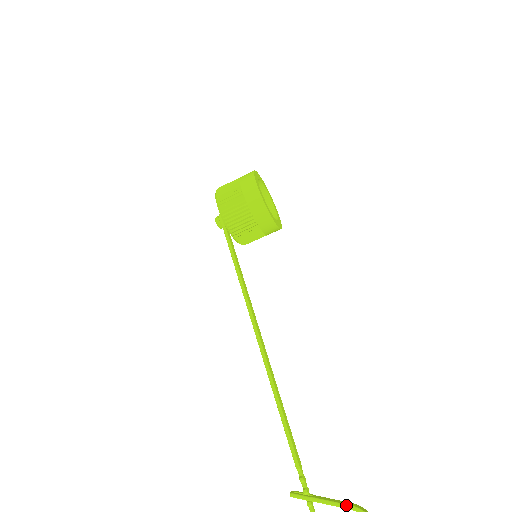
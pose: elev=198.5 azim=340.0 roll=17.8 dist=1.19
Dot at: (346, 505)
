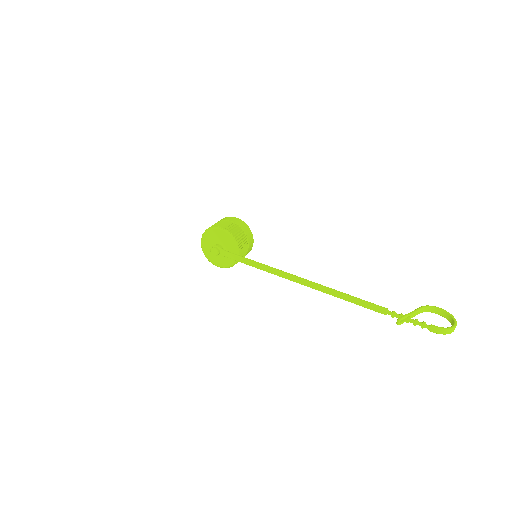
Dot at: (419, 307)
